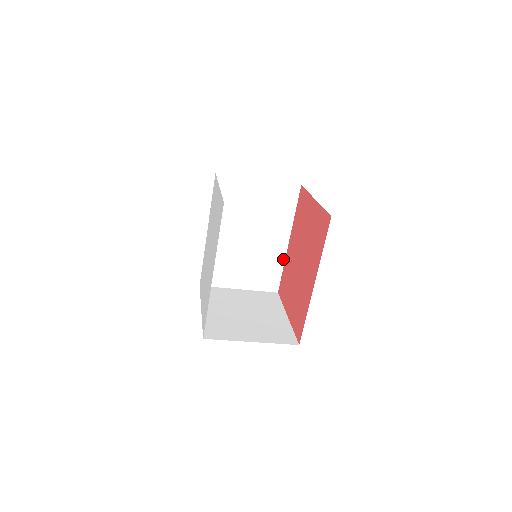
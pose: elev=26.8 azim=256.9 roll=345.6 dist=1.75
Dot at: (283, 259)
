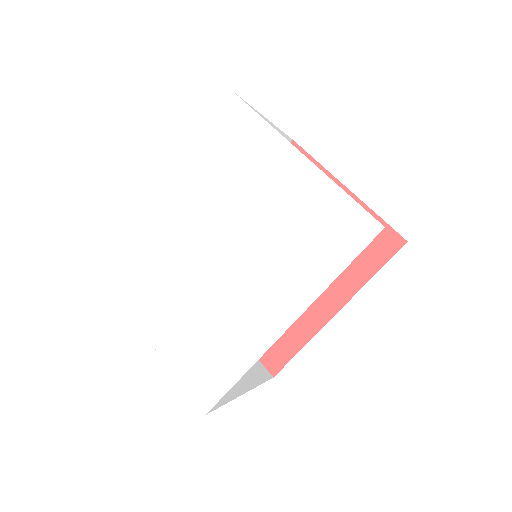
Dot at: occluded
